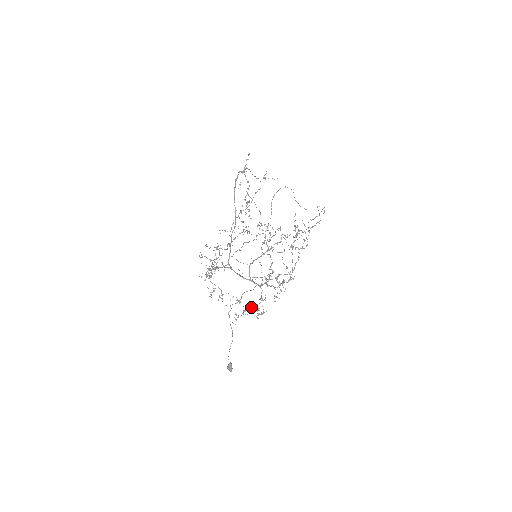
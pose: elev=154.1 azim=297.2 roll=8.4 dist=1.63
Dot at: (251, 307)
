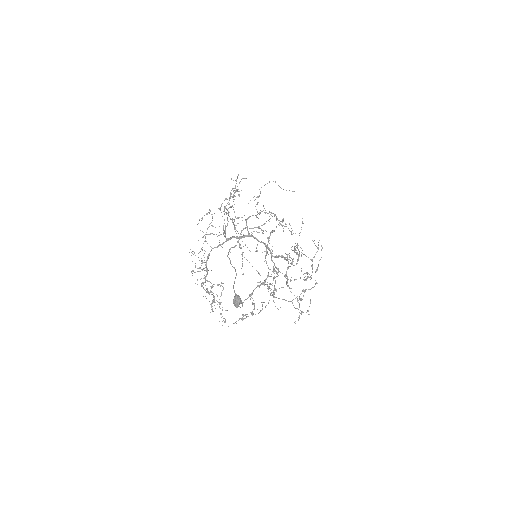
Dot at: (259, 286)
